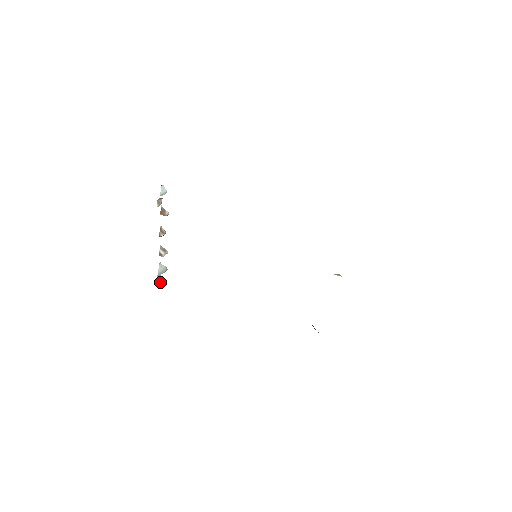
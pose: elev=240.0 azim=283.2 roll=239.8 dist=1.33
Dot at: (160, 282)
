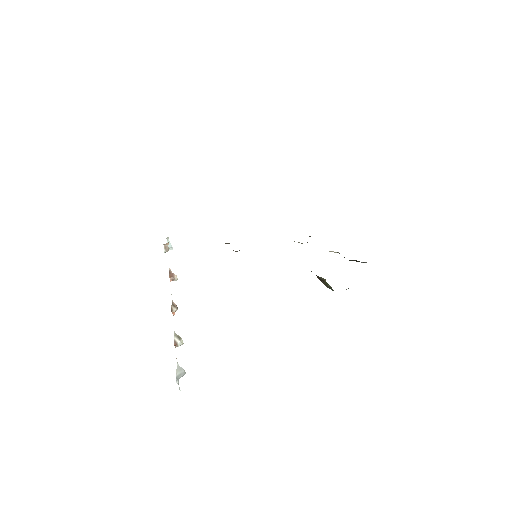
Dot at: occluded
